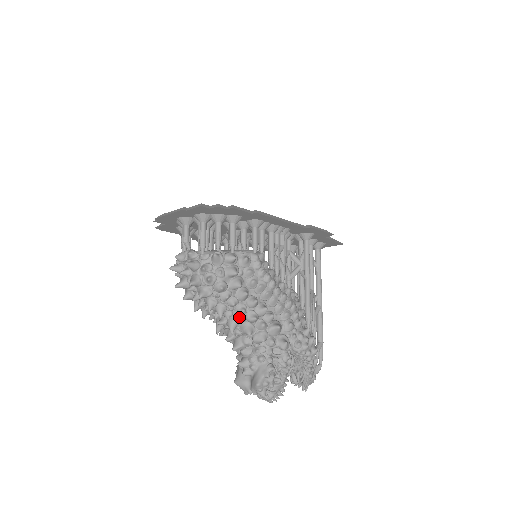
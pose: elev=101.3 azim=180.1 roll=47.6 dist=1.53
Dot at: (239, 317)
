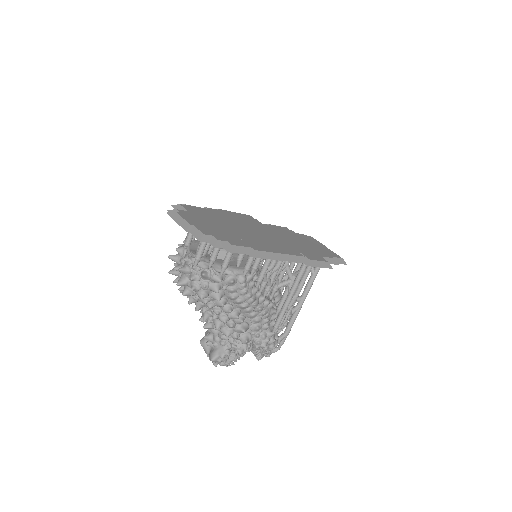
Dot at: (213, 314)
